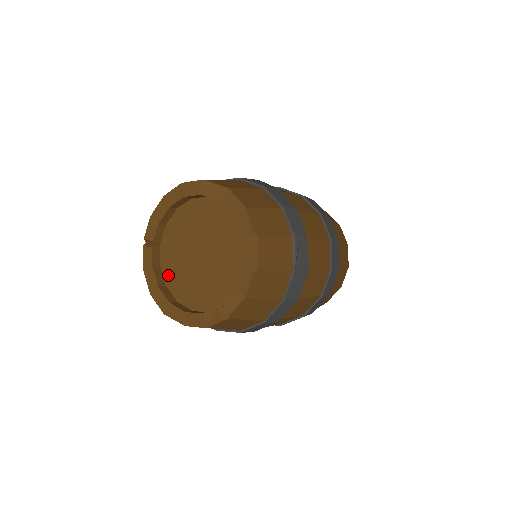
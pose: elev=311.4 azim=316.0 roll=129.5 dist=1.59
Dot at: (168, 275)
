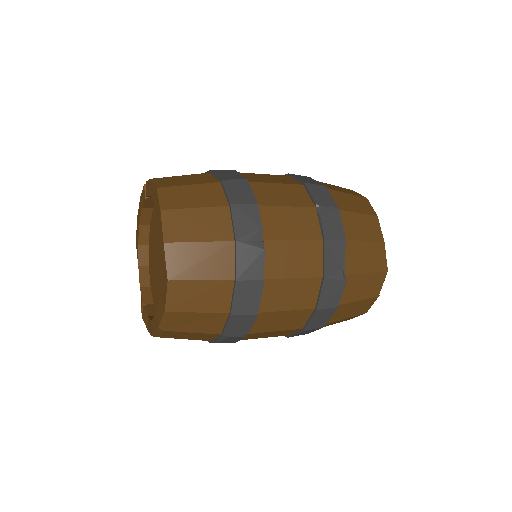
Dot at: (152, 223)
